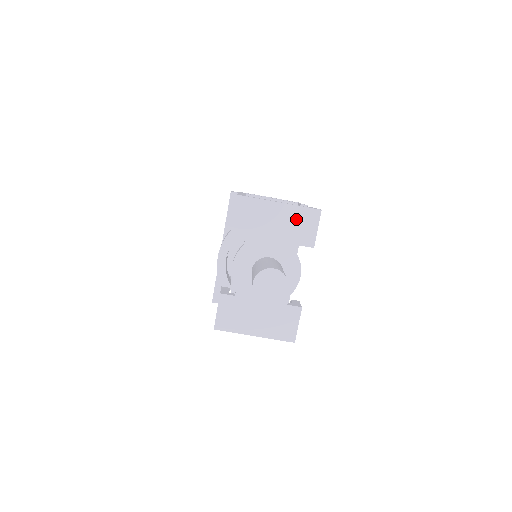
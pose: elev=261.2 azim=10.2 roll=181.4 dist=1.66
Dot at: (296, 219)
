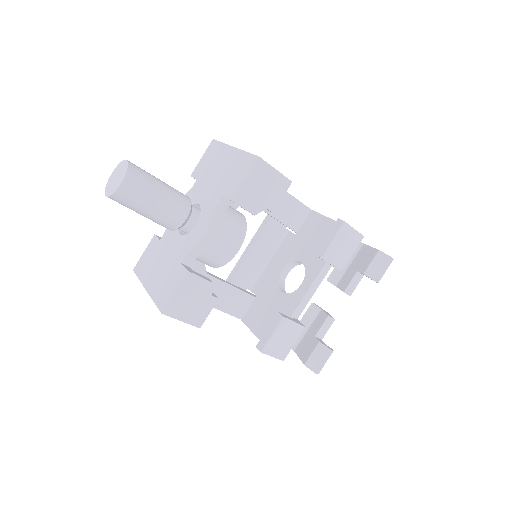
Dot at: (236, 166)
